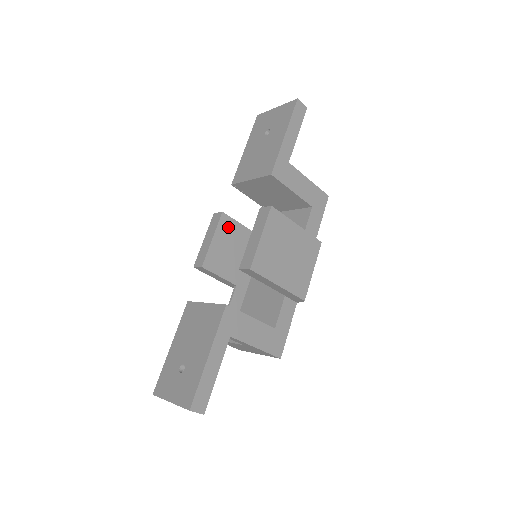
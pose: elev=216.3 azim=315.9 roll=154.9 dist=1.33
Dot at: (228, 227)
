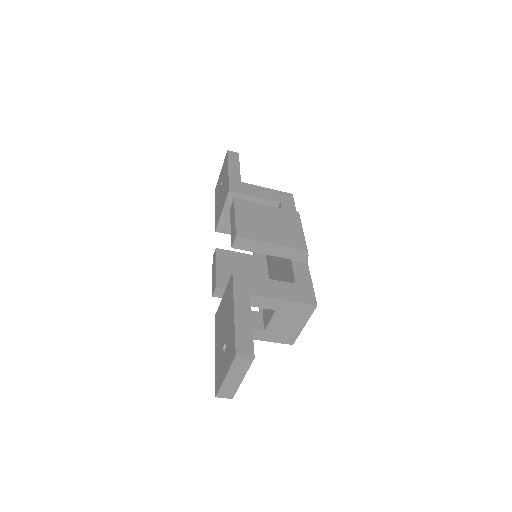
Dot at: (227, 257)
